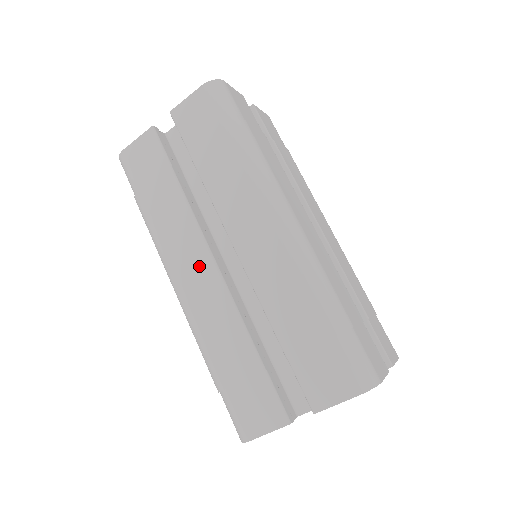
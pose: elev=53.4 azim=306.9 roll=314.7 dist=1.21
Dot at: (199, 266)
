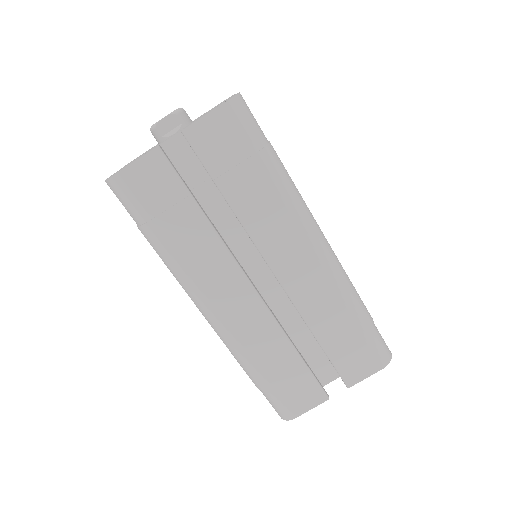
Dot at: (237, 293)
